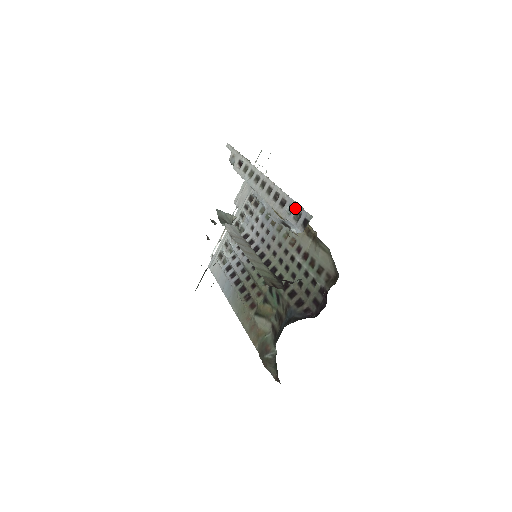
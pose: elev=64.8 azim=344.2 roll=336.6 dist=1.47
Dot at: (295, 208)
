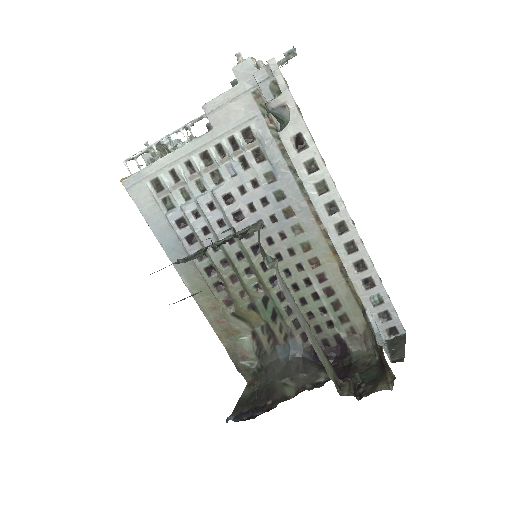
Dot at: (386, 305)
